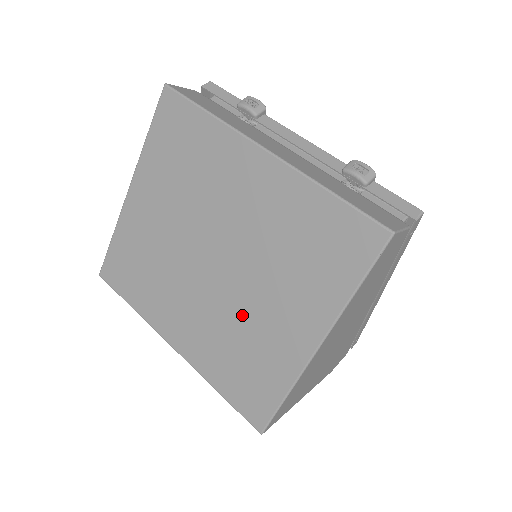
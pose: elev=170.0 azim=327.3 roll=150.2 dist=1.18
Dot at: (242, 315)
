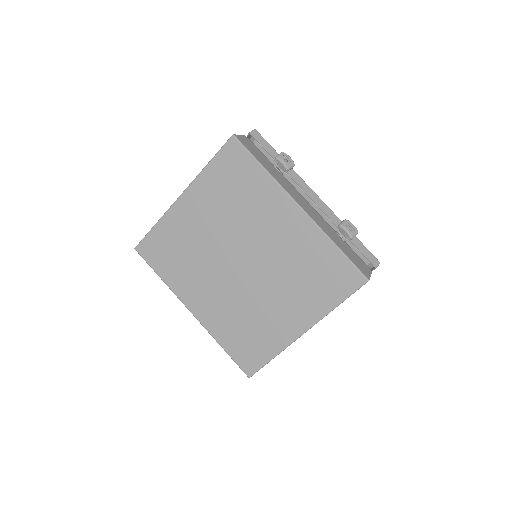
Dot at: (255, 304)
